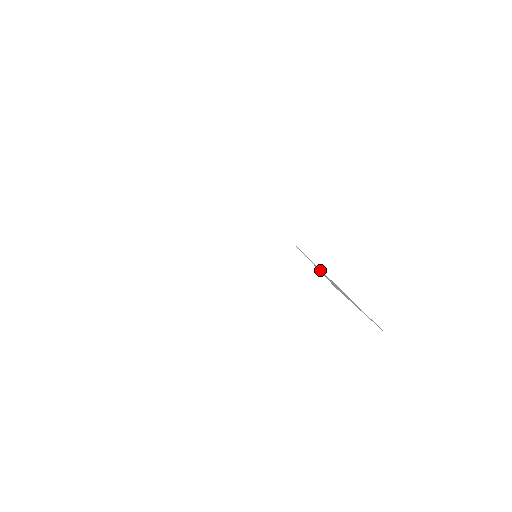
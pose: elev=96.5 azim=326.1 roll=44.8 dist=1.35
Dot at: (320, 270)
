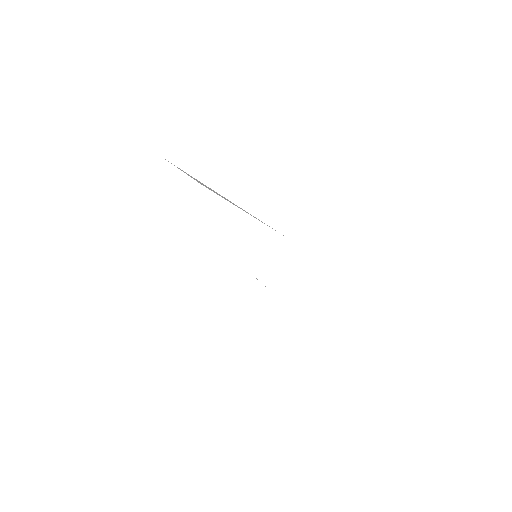
Dot at: (188, 174)
